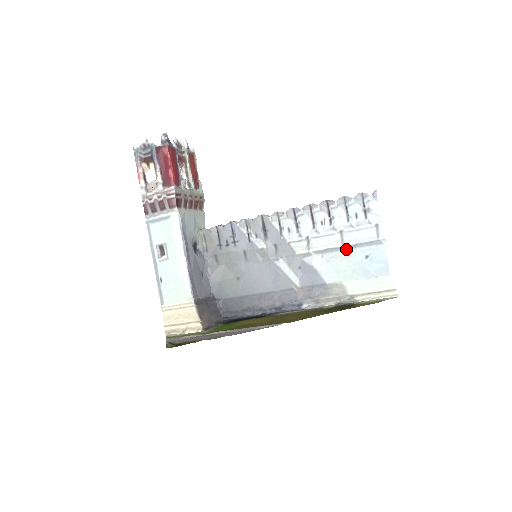
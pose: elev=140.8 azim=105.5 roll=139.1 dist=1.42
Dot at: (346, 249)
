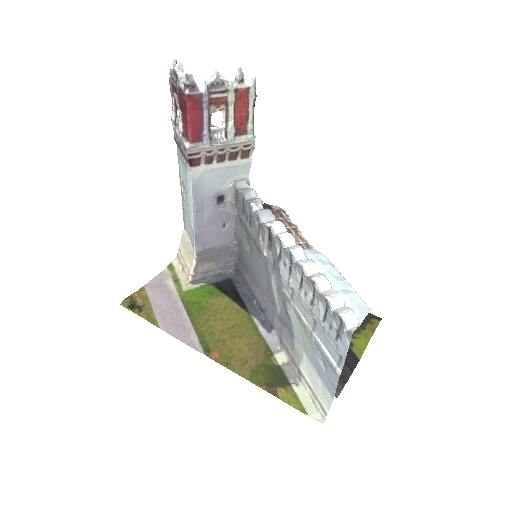
Dot at: (312, 338)
